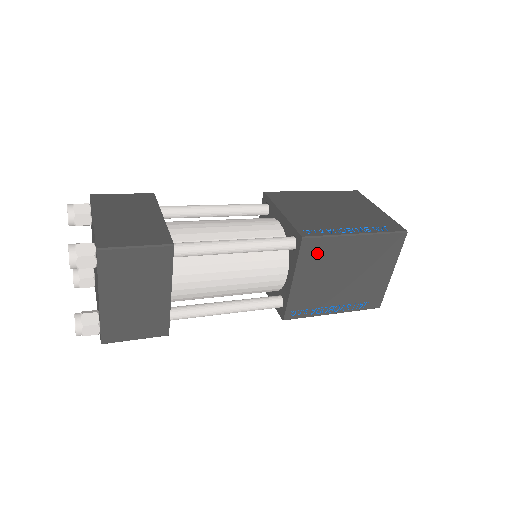
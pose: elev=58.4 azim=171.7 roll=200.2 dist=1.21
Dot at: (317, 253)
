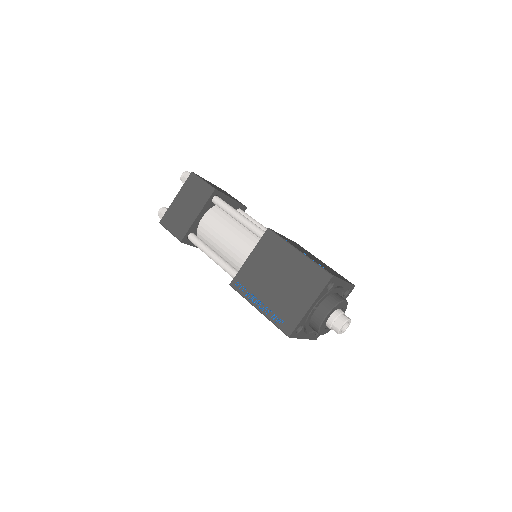
Dot at: occluded
